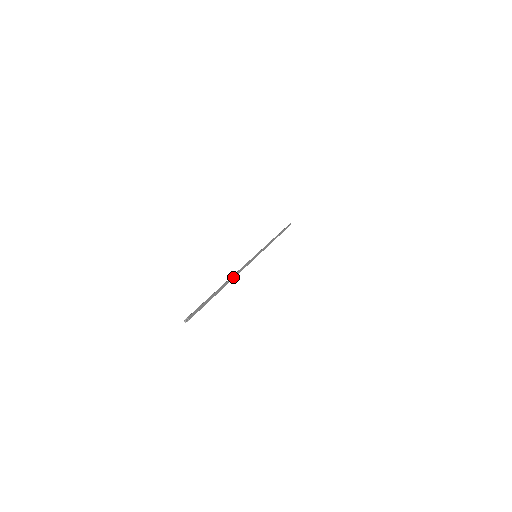
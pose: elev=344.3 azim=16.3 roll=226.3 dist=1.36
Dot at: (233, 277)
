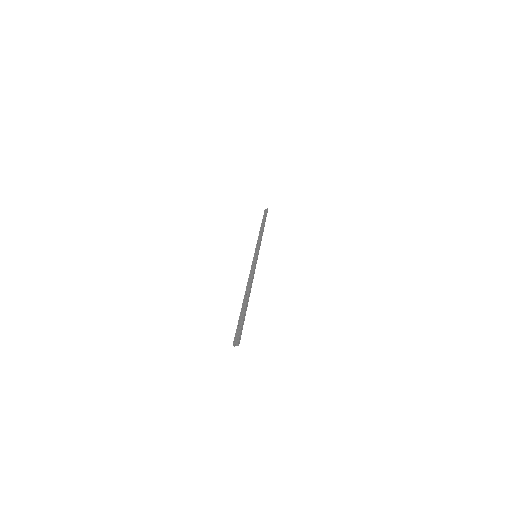
Dot at: occluded
